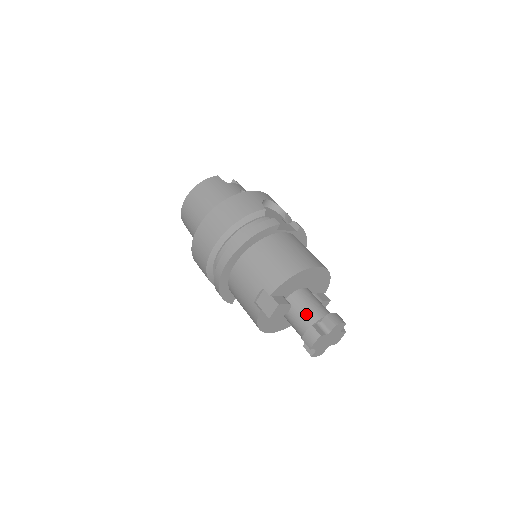
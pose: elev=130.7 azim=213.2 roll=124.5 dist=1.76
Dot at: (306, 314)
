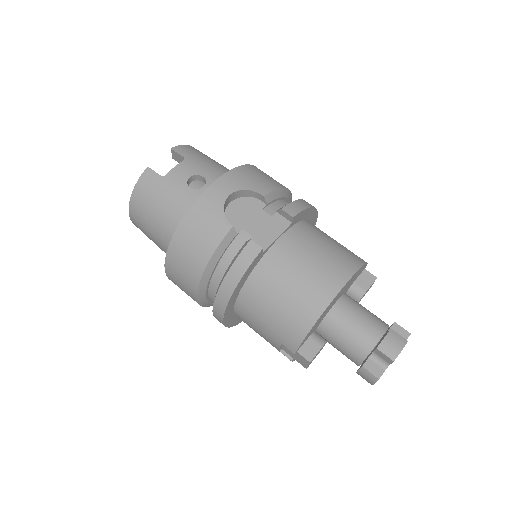
Dot at: (350, 348)
